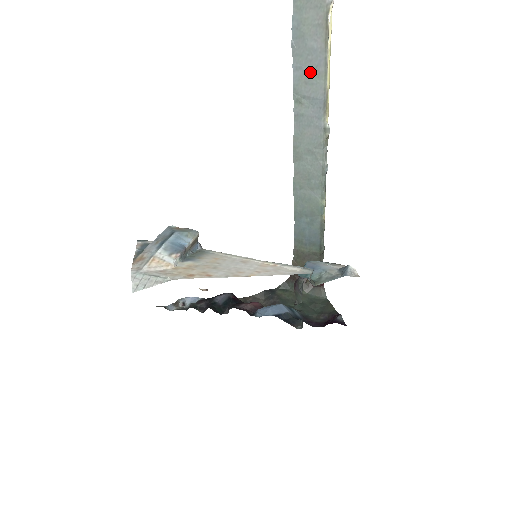
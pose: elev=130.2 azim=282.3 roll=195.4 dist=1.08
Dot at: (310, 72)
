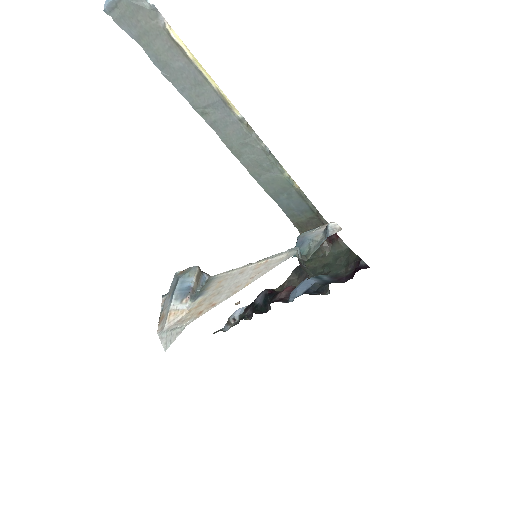
Dot at: (194, 86)
